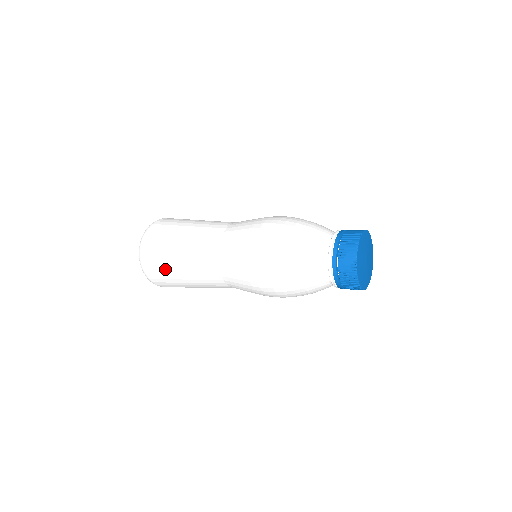
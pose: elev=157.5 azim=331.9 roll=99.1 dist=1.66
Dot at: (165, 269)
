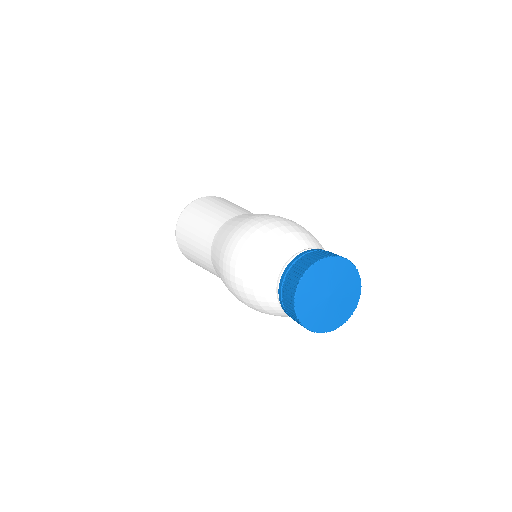
Dot at: (185, 245)
